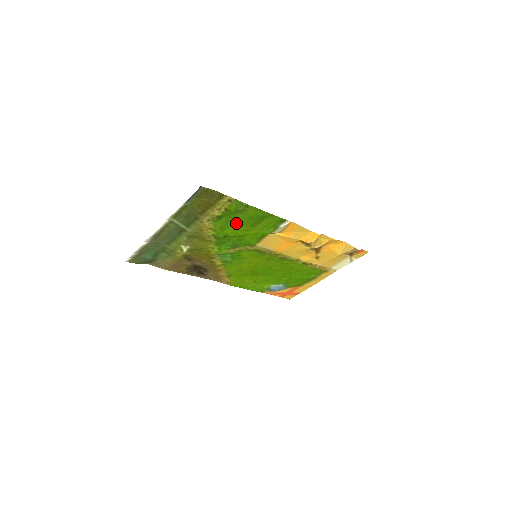
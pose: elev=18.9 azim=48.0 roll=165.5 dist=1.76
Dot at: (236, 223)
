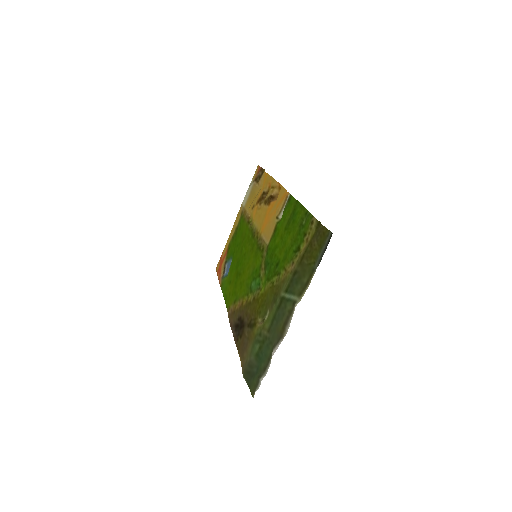
Dot at: (288, 241)
